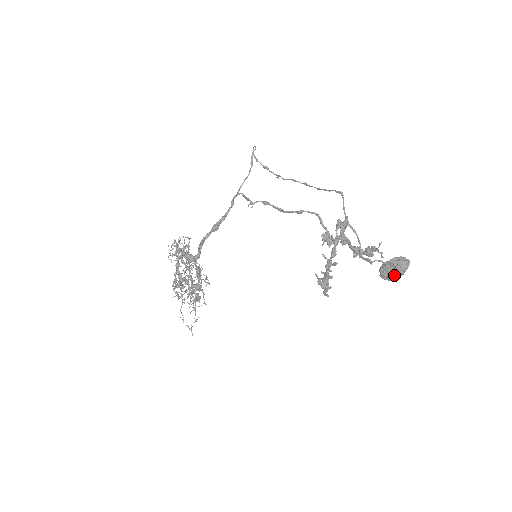
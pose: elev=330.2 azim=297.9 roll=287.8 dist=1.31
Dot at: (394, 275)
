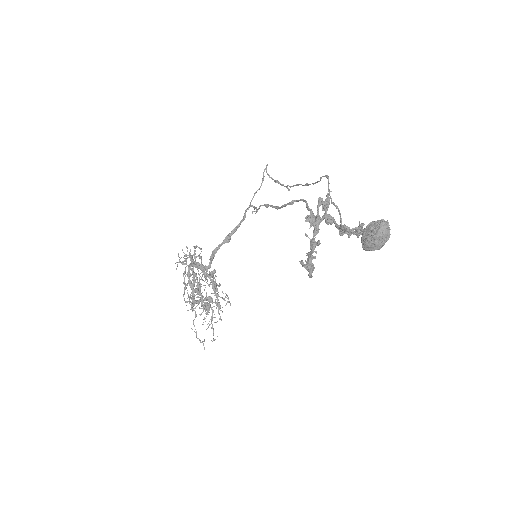
Dot at: (374, 241)
